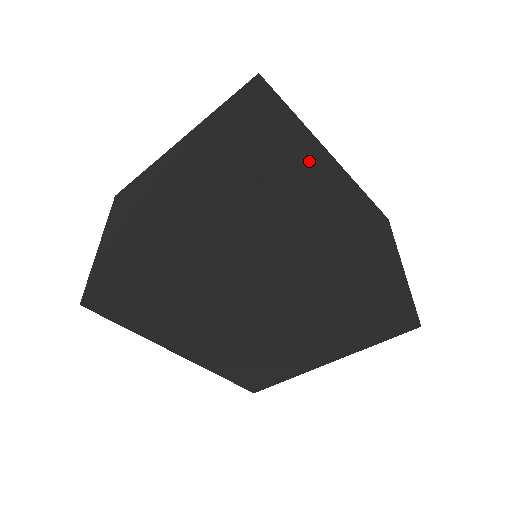
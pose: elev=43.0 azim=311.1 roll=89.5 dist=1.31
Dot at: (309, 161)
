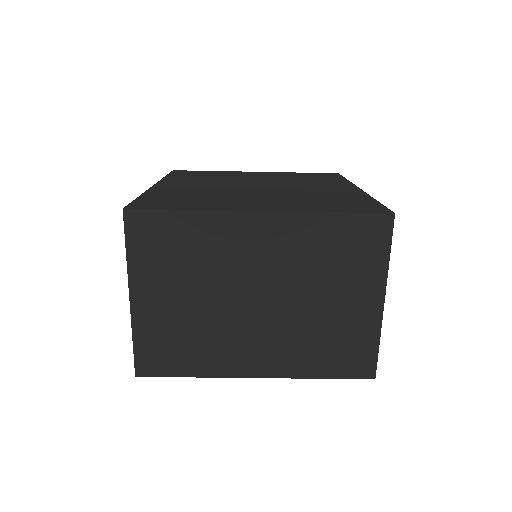
Dot at: occluded
